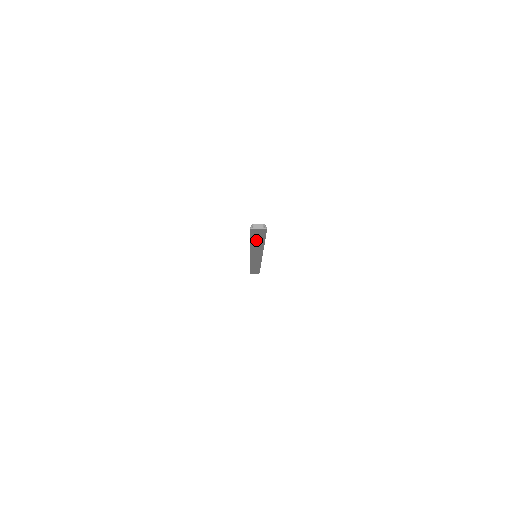
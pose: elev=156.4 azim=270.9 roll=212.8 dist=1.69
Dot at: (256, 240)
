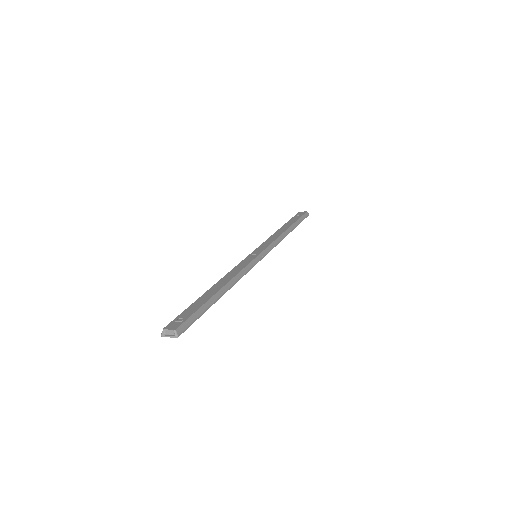
Dot at: occluded
